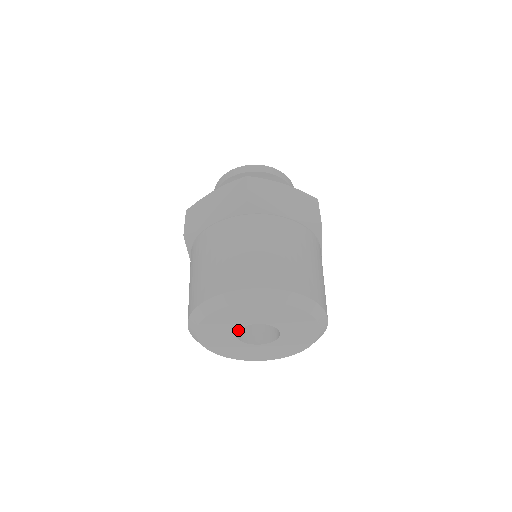
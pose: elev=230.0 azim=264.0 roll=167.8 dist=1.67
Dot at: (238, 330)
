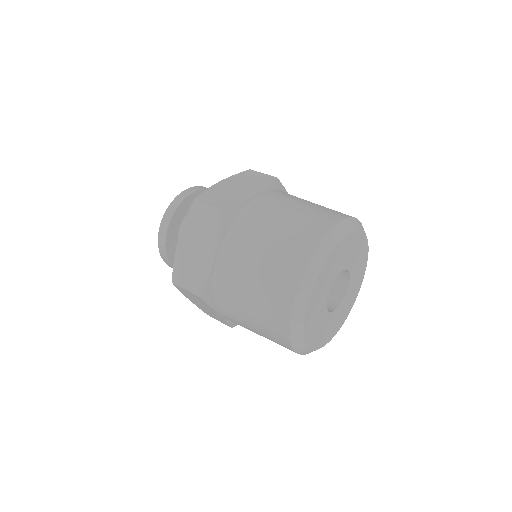
Dot at: occluded
